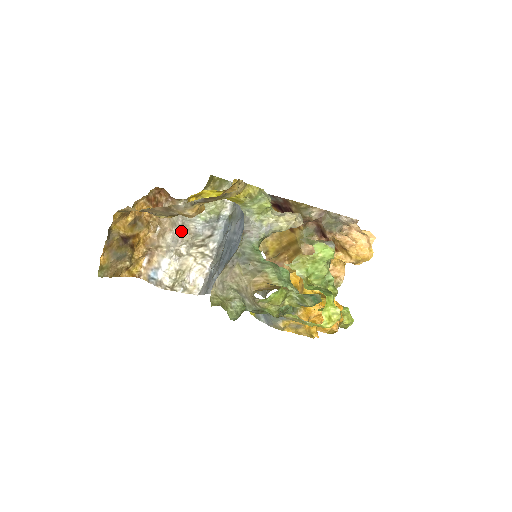
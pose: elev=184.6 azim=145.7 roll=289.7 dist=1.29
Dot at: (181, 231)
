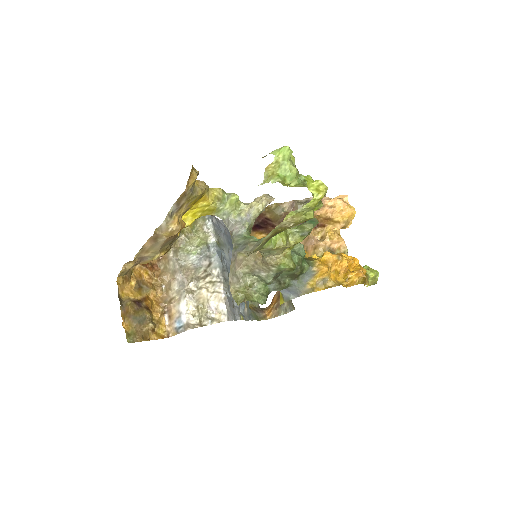
Dot at: (182, 273)
